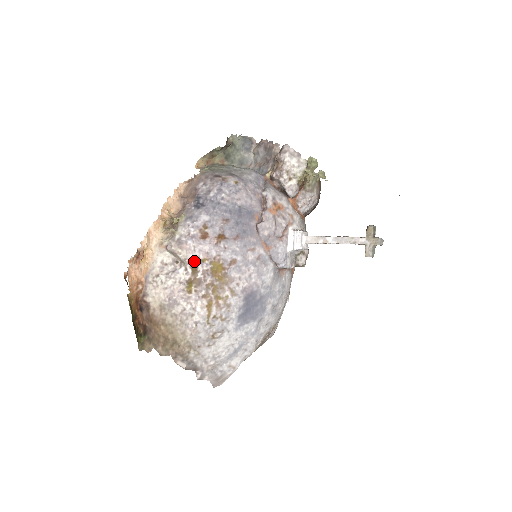
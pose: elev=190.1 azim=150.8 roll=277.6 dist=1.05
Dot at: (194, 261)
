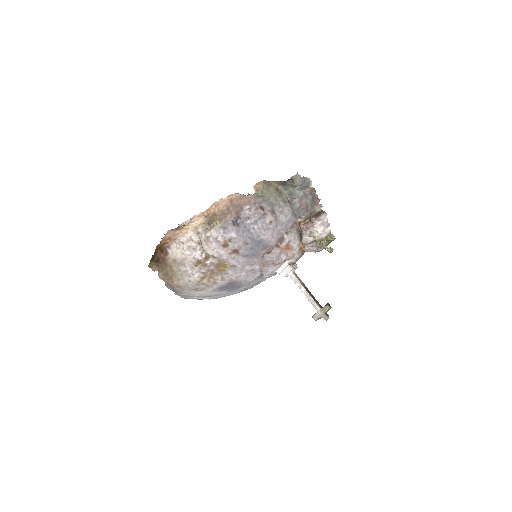
Dot at: (209, 254)
